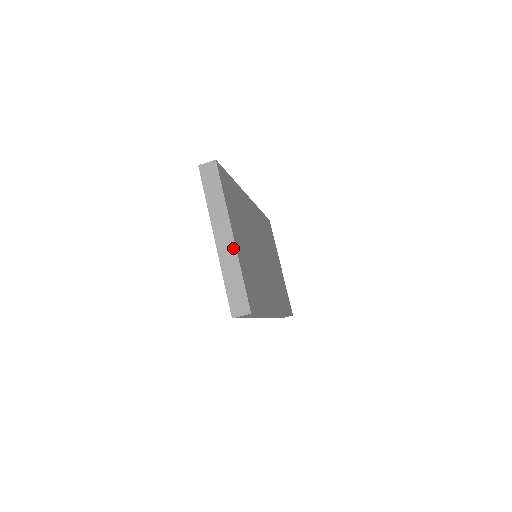
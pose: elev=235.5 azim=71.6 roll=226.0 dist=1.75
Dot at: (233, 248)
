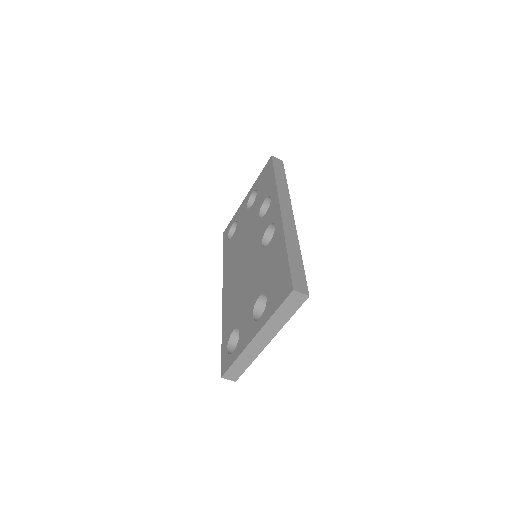
Dot at: (261, 349)
